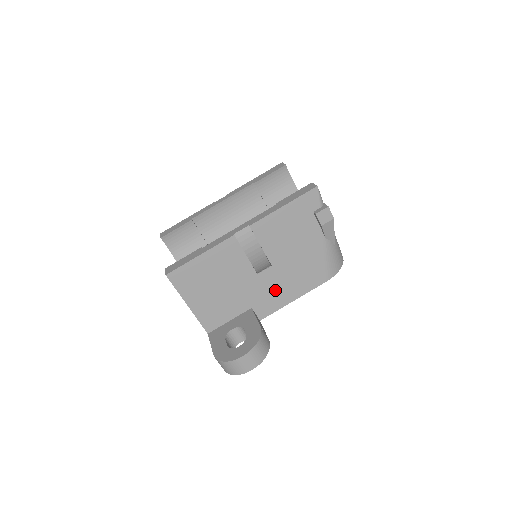
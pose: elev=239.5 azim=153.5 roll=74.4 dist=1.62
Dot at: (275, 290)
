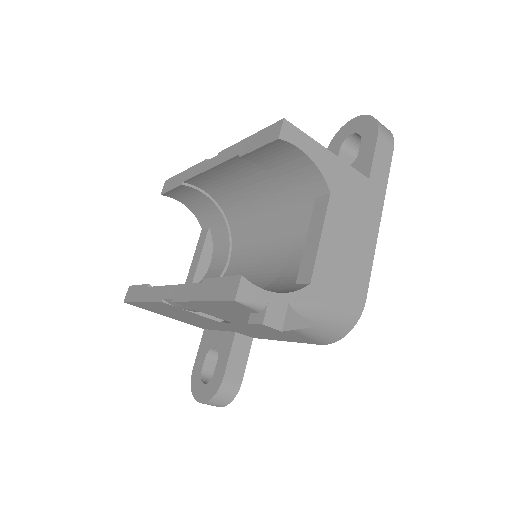
Dot at: (253, 332)
